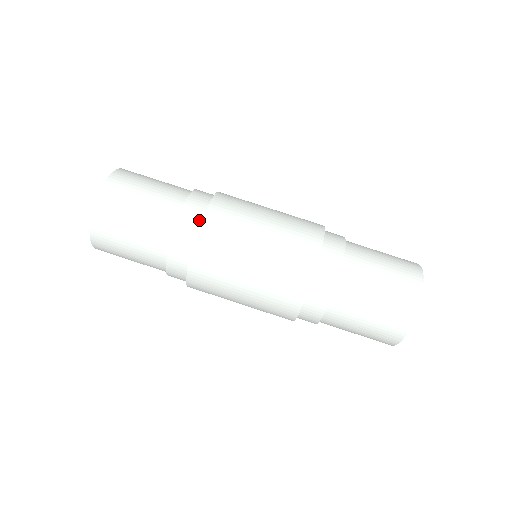
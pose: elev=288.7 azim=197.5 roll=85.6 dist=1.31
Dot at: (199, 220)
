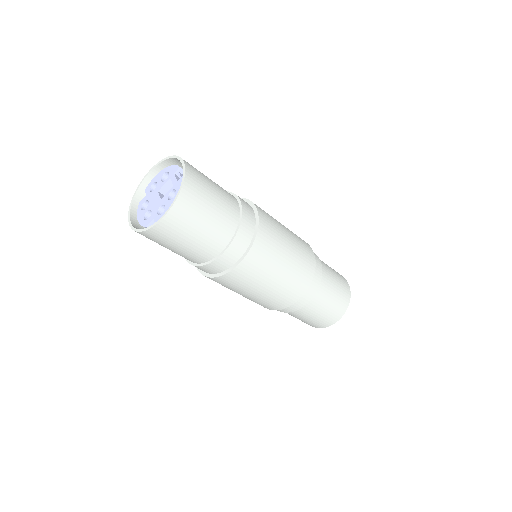
Dot at: (236, 260)
